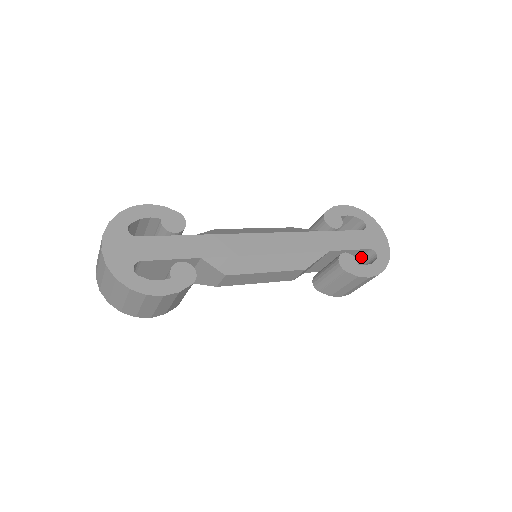
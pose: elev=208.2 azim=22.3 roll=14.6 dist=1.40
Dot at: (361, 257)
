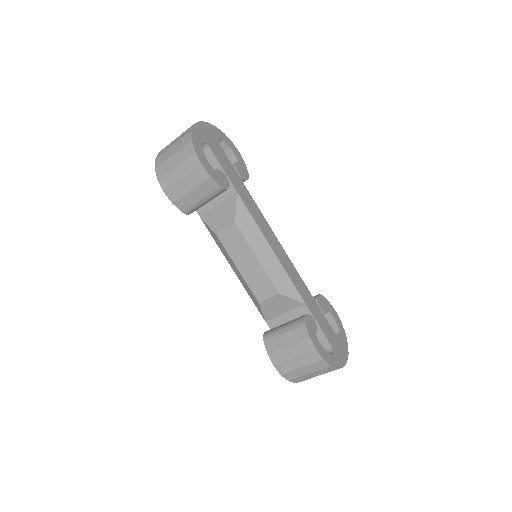
Dot at: occluded
